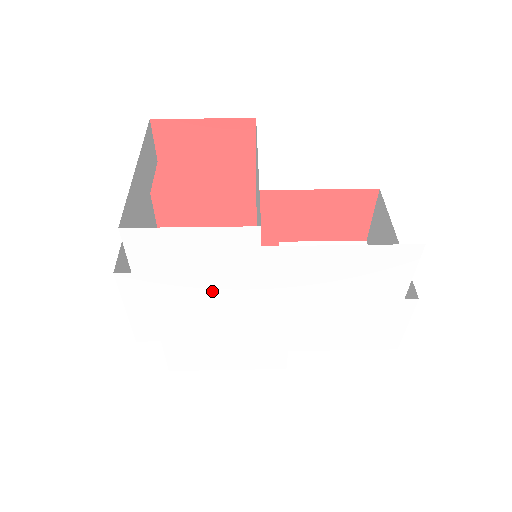
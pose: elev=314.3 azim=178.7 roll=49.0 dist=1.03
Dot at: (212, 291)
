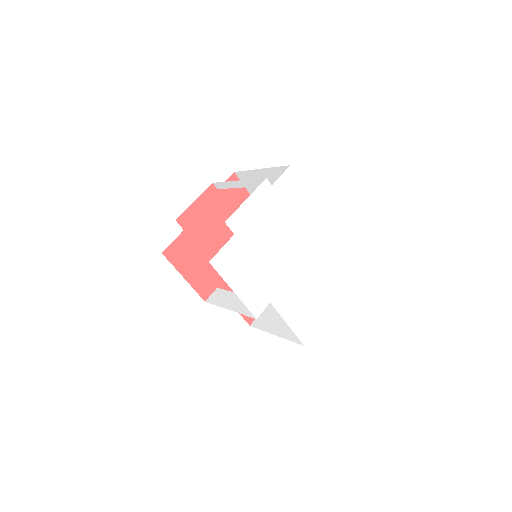
Dot at: (283, 227)
